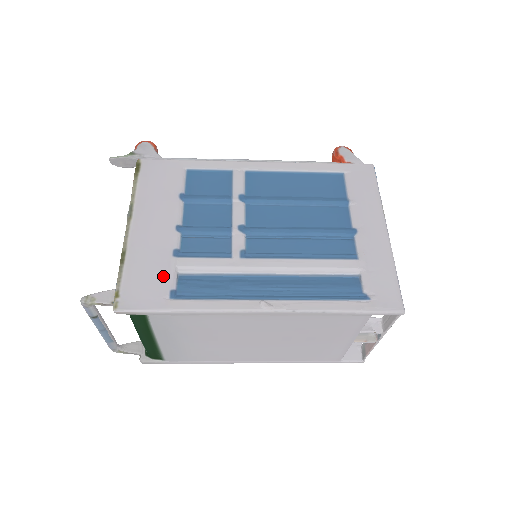
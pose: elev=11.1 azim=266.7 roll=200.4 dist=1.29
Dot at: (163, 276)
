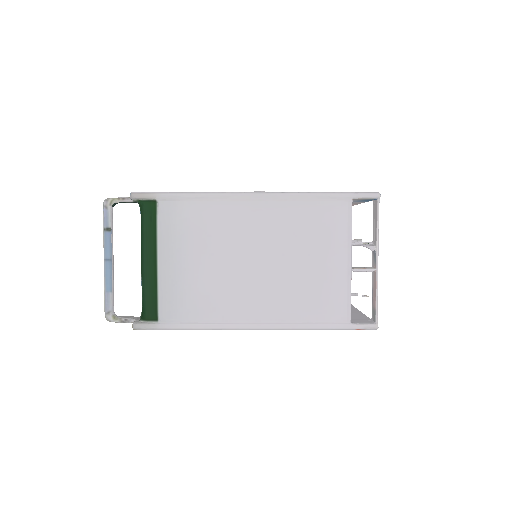
Dot at: occluded
